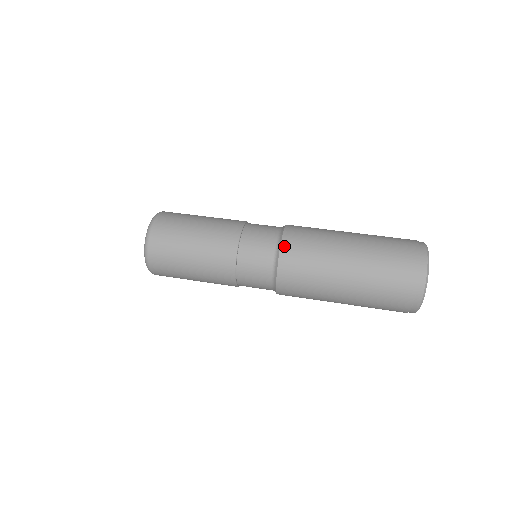
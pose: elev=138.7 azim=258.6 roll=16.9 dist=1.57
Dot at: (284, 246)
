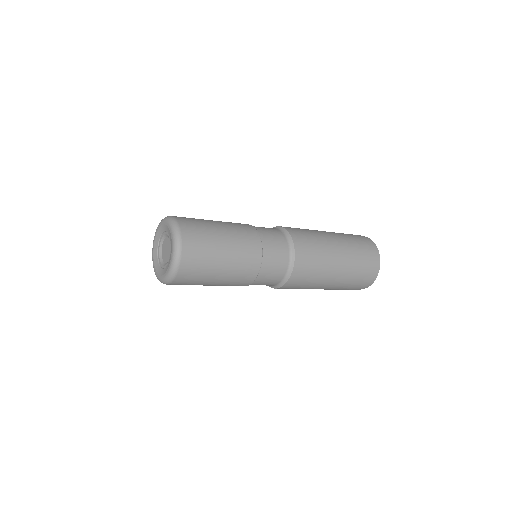
Dot at: (295, 240)
